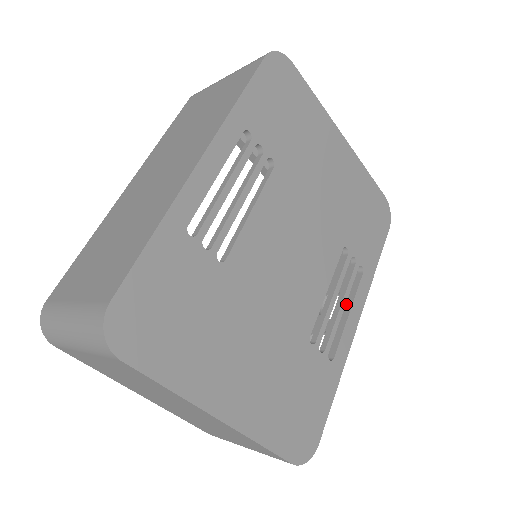
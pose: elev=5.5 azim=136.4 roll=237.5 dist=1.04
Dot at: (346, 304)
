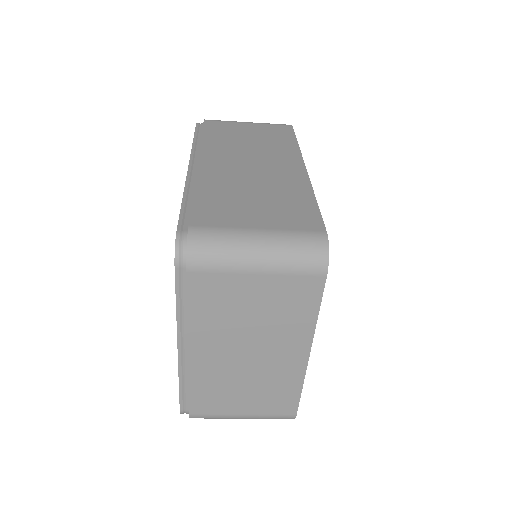
Dot at: occluded
